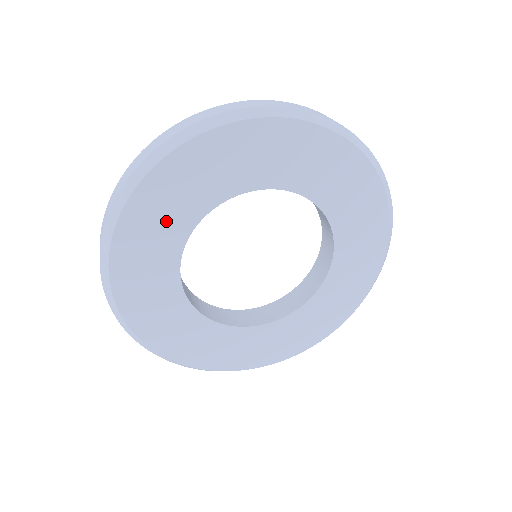
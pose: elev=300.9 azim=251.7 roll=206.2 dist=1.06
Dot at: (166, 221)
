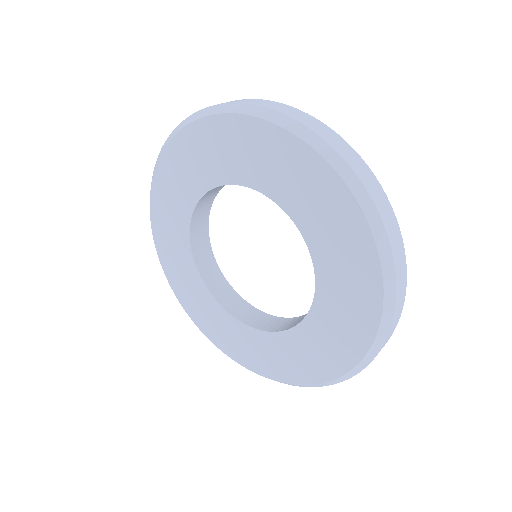
Dot at: (189, 174)
